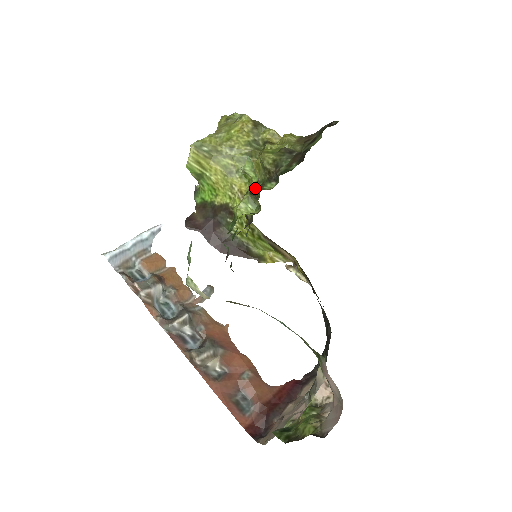
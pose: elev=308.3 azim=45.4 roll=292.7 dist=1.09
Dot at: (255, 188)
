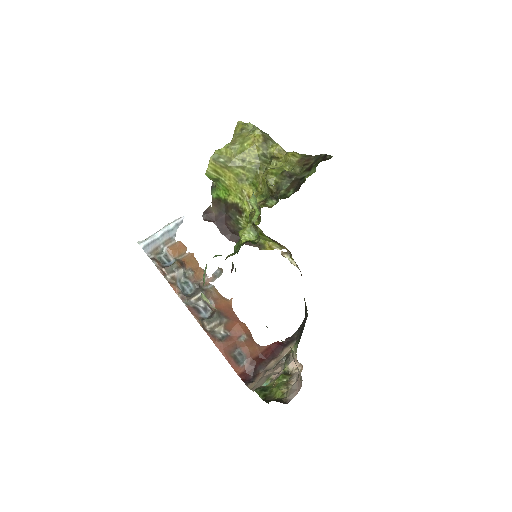
Dot at: occluded
